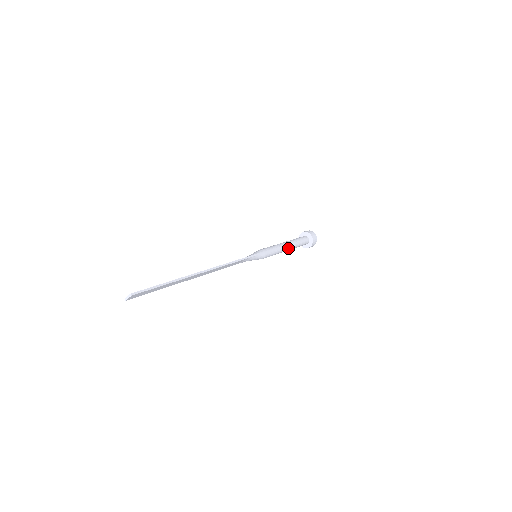
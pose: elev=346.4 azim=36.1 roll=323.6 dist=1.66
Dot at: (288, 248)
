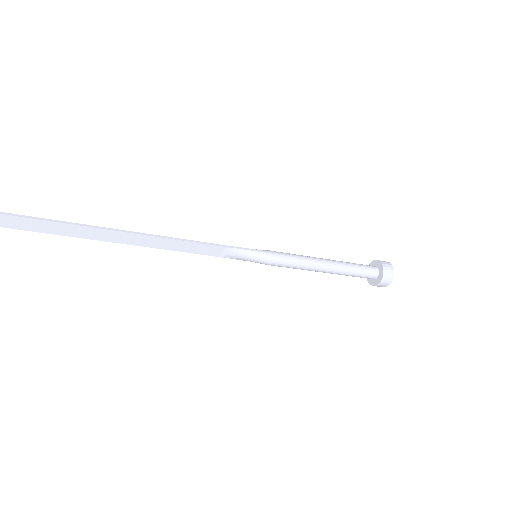
Dot at: (327, 266)
